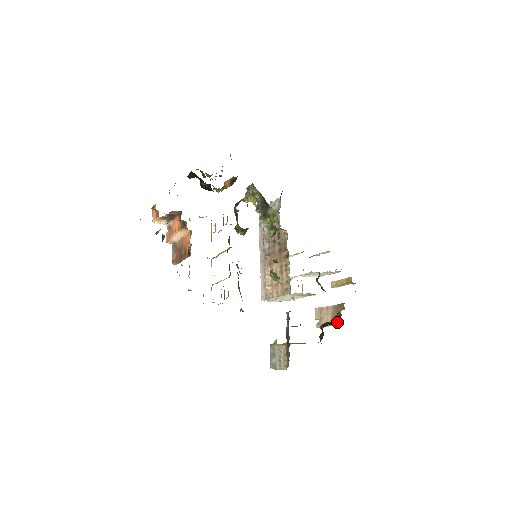
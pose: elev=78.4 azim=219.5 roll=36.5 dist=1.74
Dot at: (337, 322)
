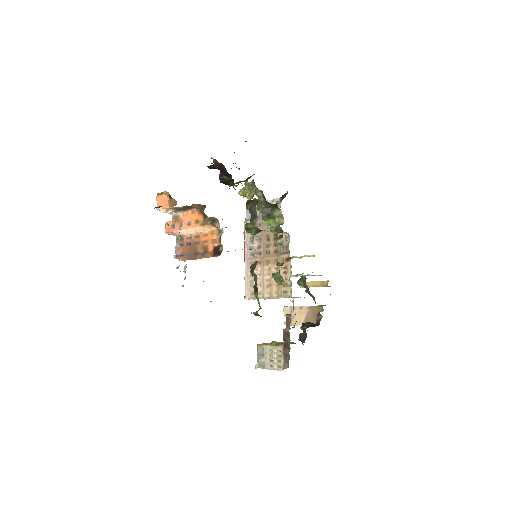
Dot at: (319, 323)
